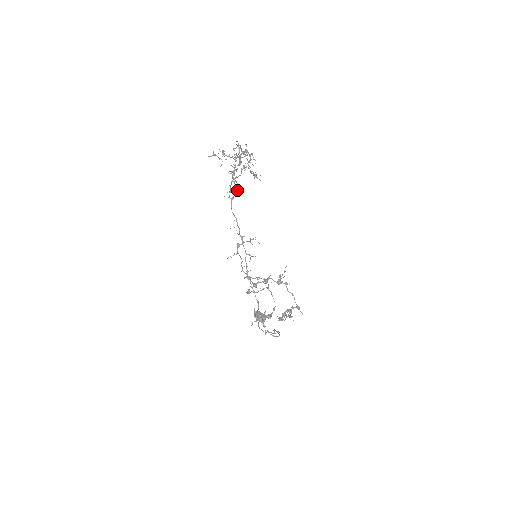
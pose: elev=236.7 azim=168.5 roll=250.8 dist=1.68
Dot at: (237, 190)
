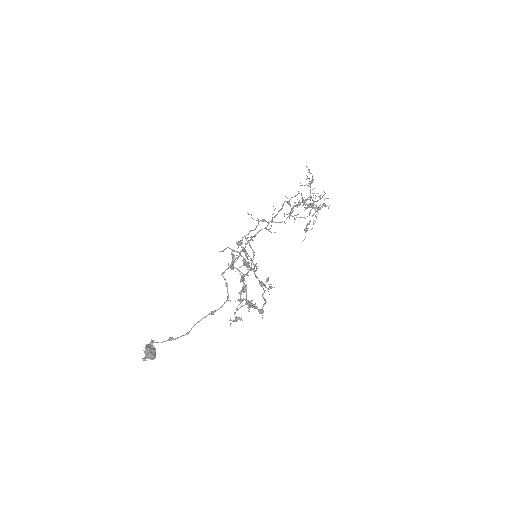
Dot at: occluded
